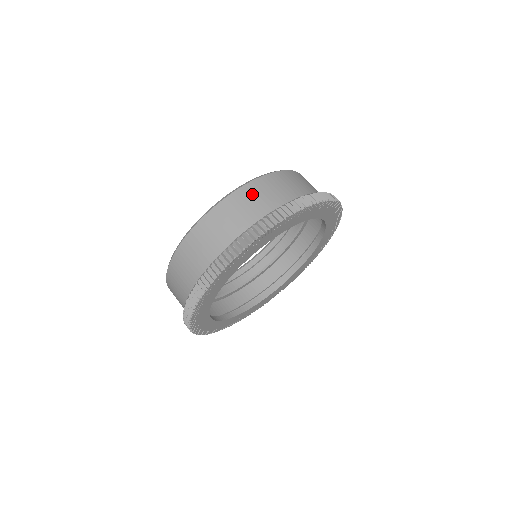
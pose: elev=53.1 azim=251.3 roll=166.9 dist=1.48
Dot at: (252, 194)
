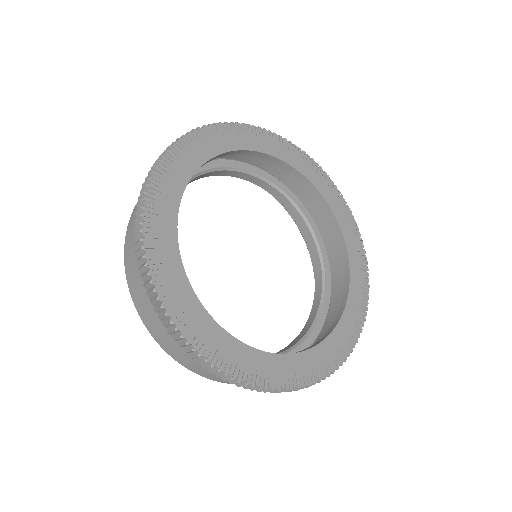
Dot at: occluded
